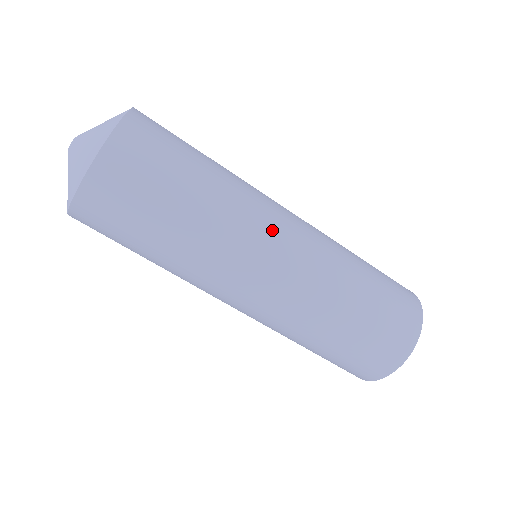
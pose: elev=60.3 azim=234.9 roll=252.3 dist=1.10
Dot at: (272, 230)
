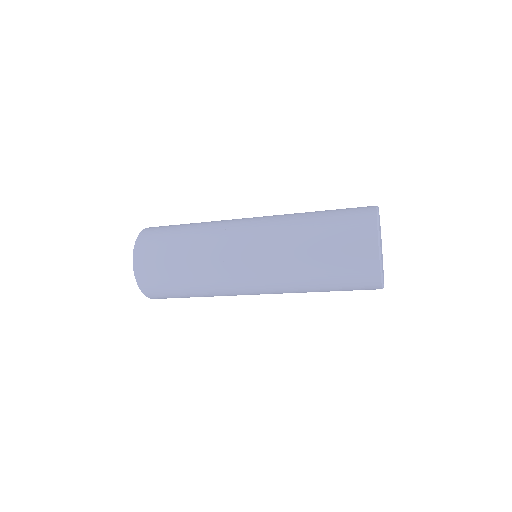
Dot at: (235, 266)
